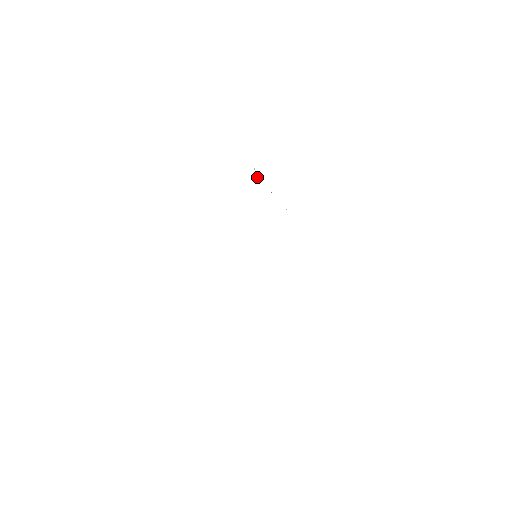
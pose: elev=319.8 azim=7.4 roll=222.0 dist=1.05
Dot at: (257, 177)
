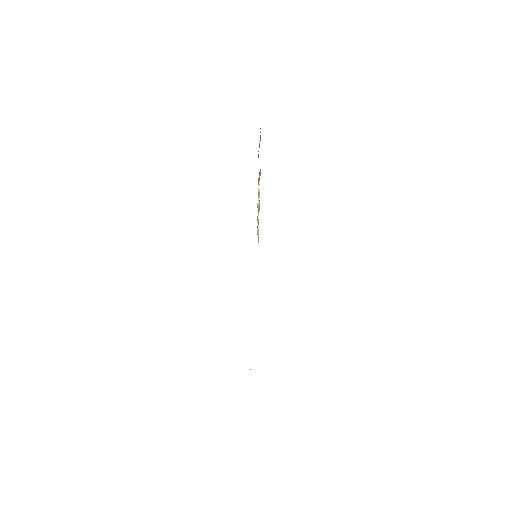
Dot at: (259, 188)
